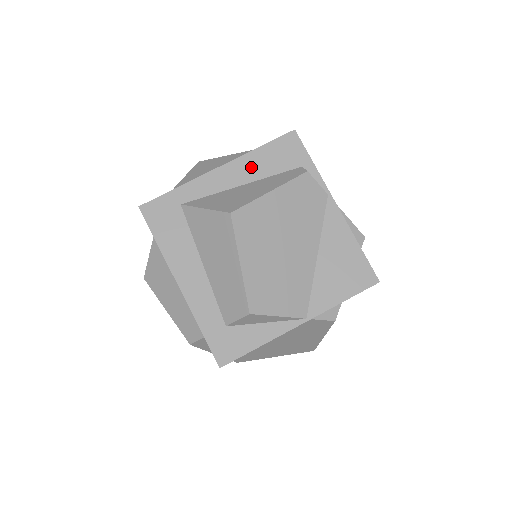
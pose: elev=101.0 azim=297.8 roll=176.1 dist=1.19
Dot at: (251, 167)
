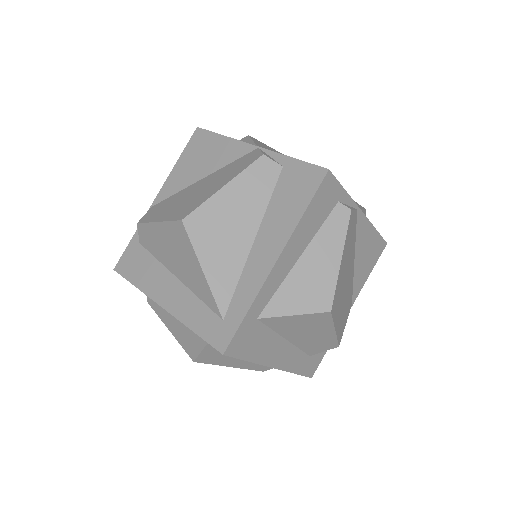
Dot at: (302, 237)
